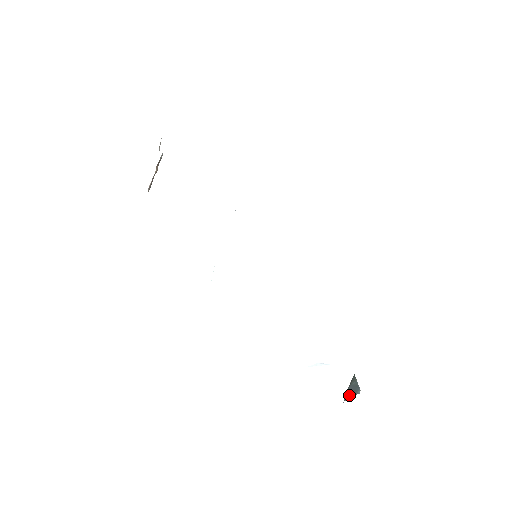
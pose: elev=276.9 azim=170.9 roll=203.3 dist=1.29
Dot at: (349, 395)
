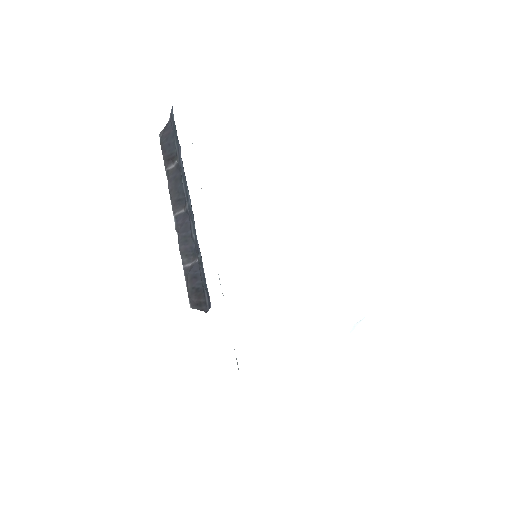
Dot at: occluded
